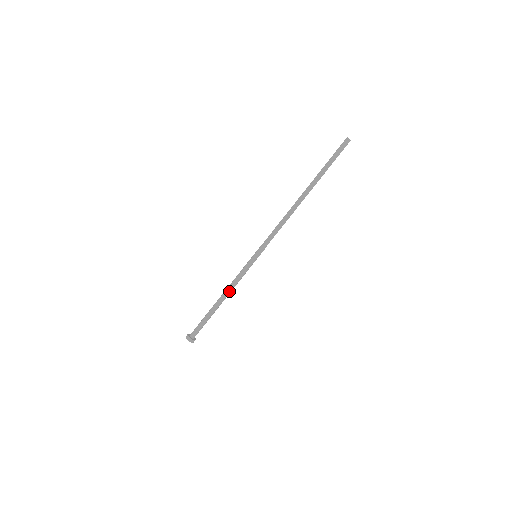
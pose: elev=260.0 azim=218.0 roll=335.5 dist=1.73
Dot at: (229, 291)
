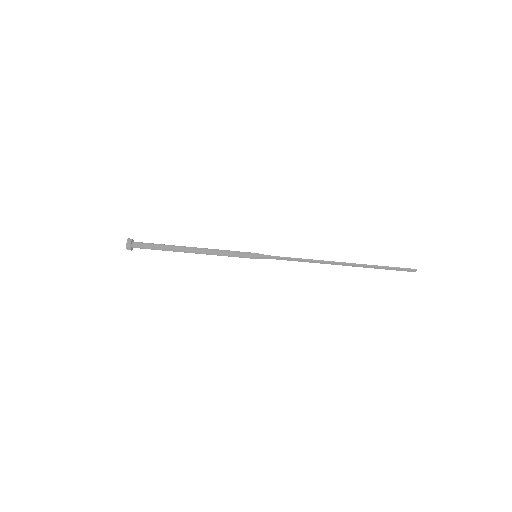
Dot at: (205, 253)
